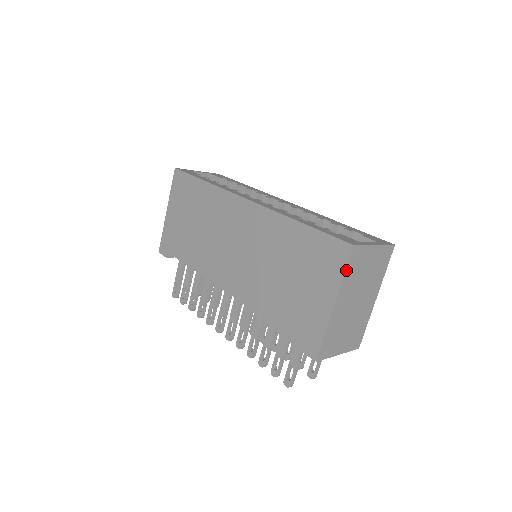
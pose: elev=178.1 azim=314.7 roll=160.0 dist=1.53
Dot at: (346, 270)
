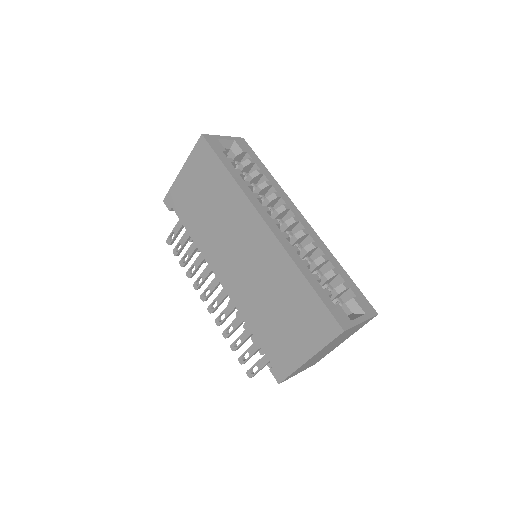
Dot at: (330, 343)
